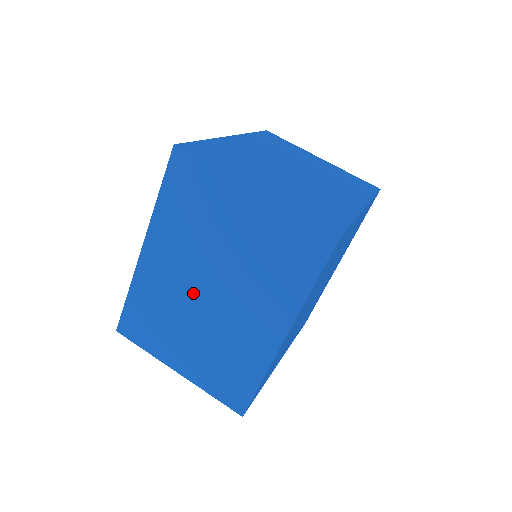
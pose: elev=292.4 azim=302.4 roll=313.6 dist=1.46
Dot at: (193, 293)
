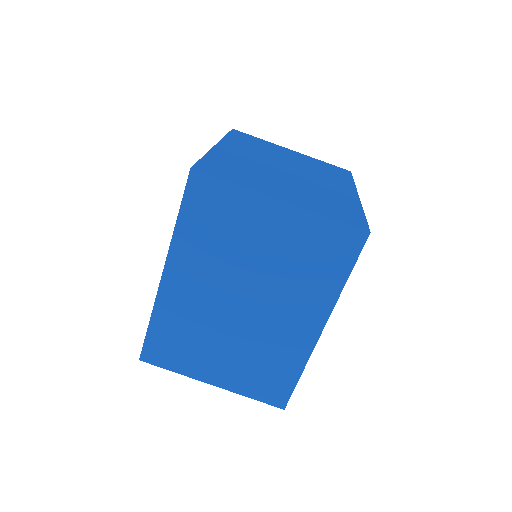
Dot at: (224, 308)
